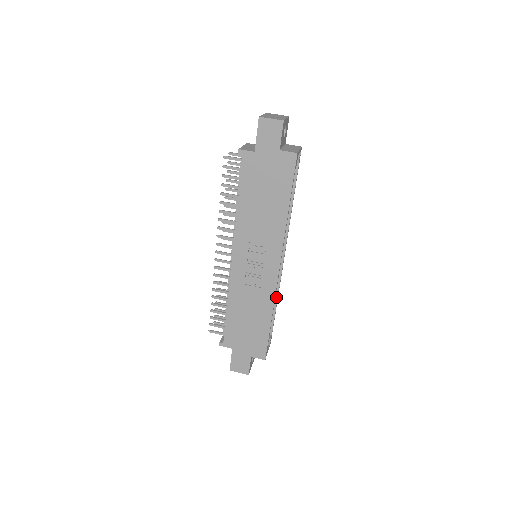
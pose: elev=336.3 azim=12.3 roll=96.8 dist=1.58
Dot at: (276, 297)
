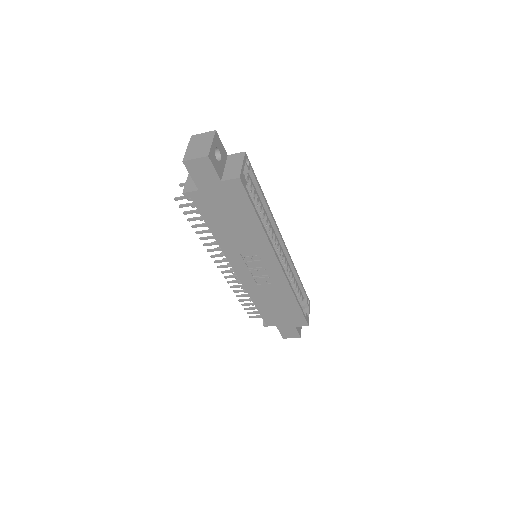
Dot at: (294, 273)
